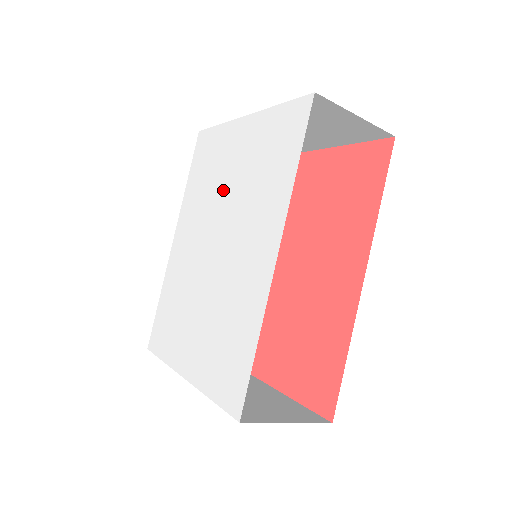
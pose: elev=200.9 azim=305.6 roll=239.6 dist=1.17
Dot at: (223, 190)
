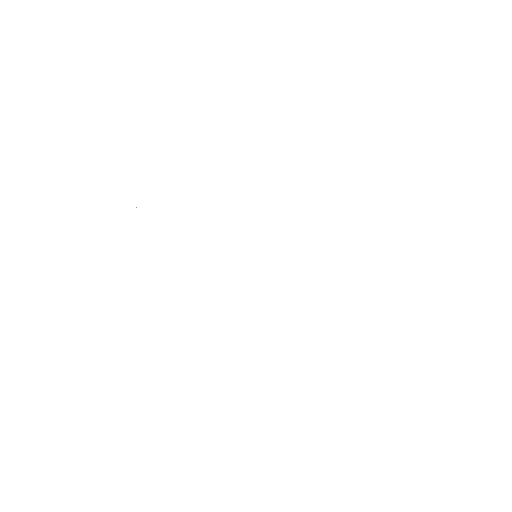
Dot at: (280, 192)
